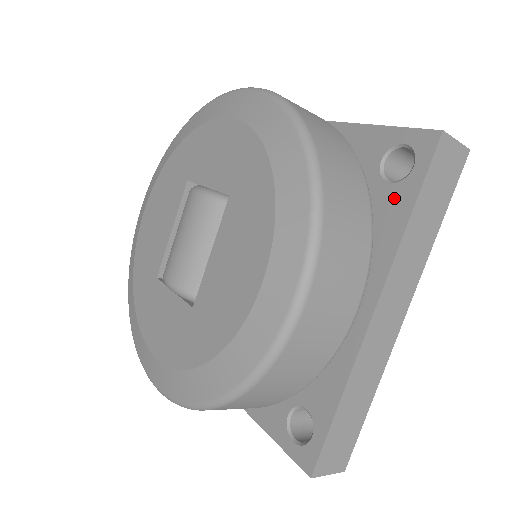
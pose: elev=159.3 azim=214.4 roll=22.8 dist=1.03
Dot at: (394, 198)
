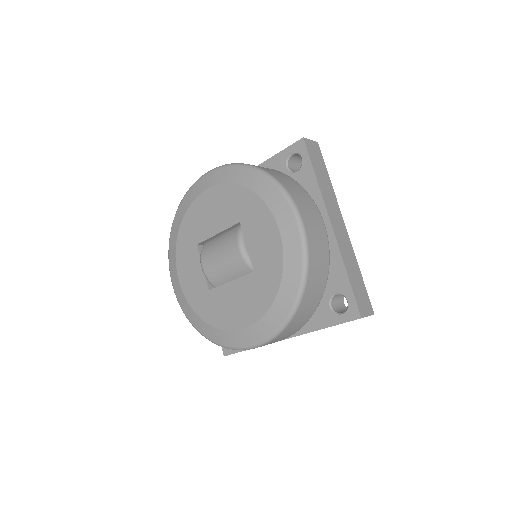
Dot at: (325, 315)
